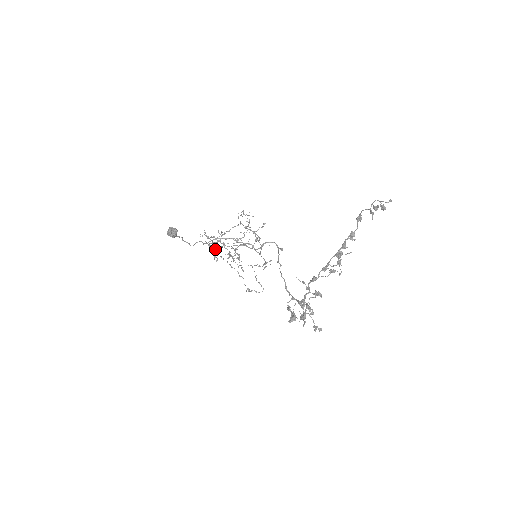
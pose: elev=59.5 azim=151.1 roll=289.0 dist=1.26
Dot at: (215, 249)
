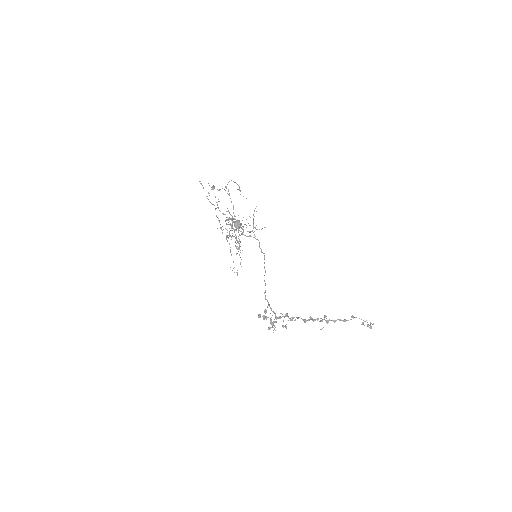
Dot at: (232, 230)
